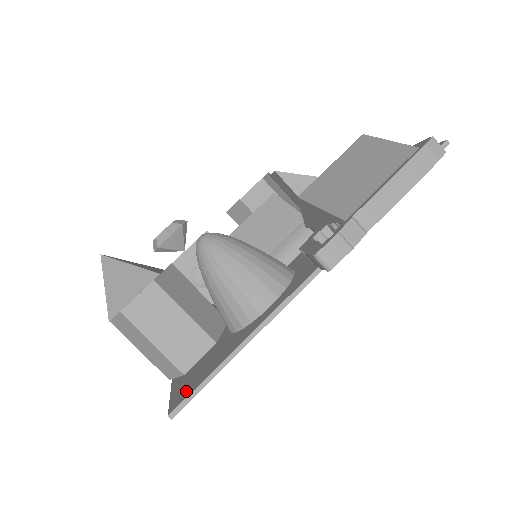
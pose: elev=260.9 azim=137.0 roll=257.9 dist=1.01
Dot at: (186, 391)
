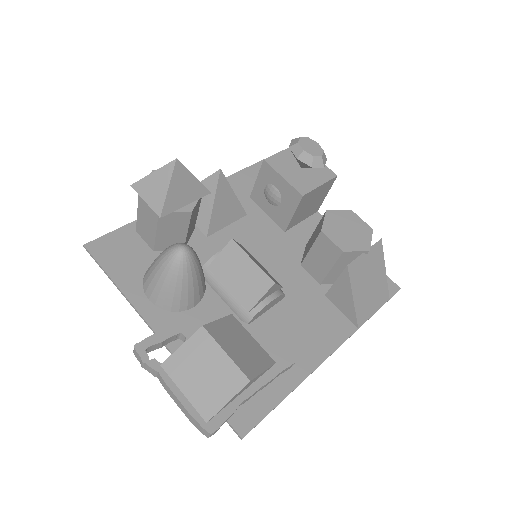
Dot at: (102, 250)
